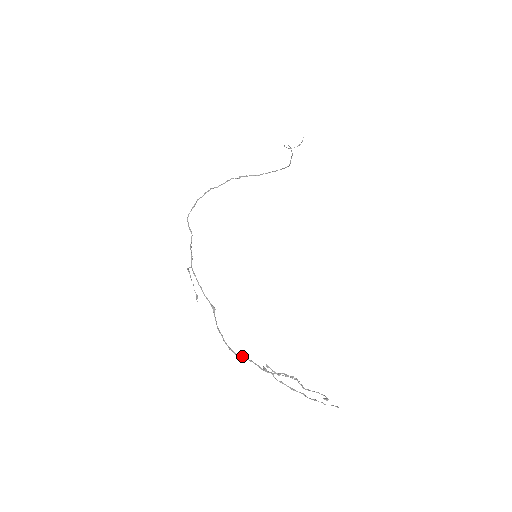
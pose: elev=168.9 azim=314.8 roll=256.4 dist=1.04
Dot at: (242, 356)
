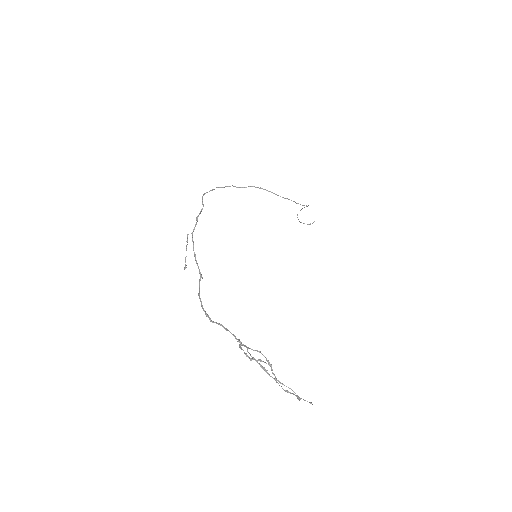
Dot at: (218, 323)
